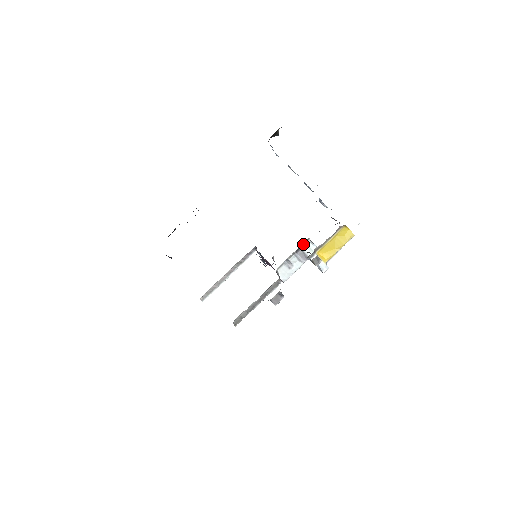
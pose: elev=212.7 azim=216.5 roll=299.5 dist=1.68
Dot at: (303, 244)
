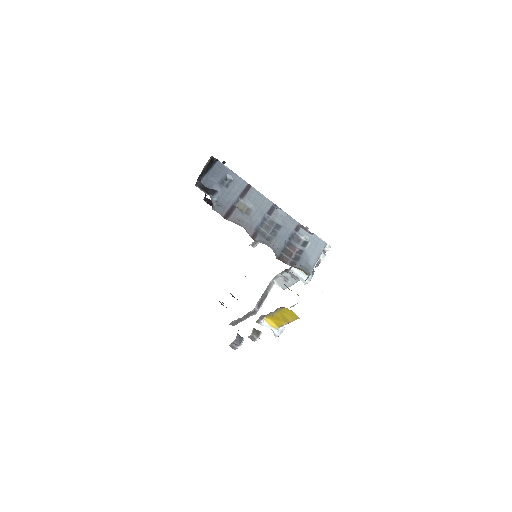
Dot at: (288, 269)
